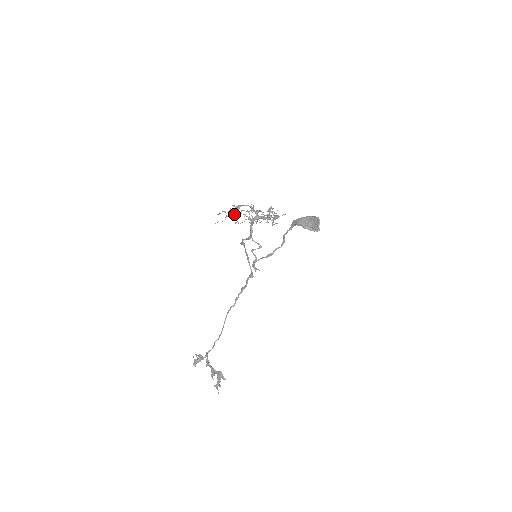
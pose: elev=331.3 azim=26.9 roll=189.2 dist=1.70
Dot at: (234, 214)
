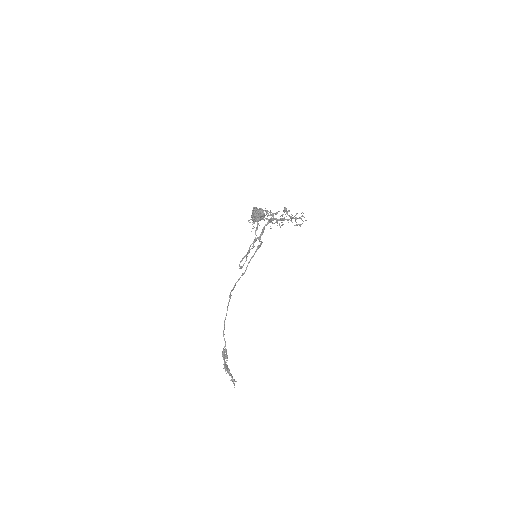
Dot at: occluded
